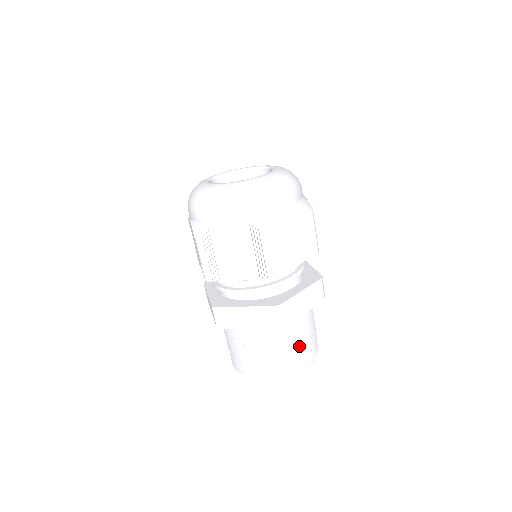
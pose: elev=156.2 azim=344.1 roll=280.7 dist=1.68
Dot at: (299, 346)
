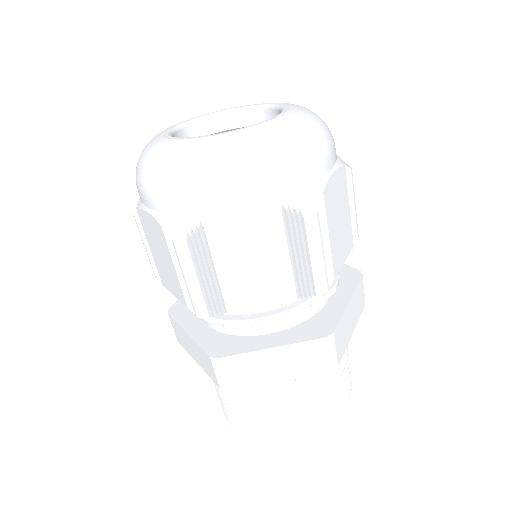
Dot at: (276, 416)
